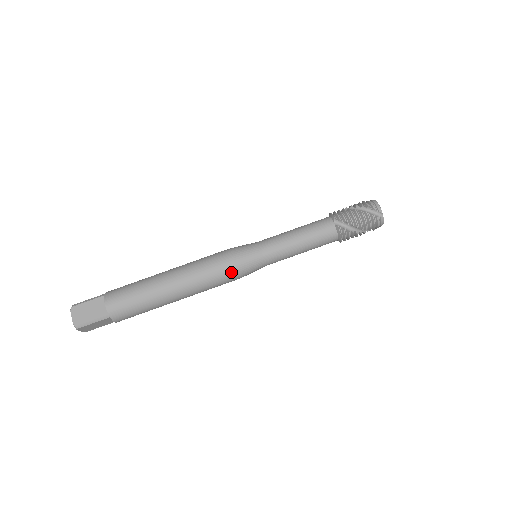
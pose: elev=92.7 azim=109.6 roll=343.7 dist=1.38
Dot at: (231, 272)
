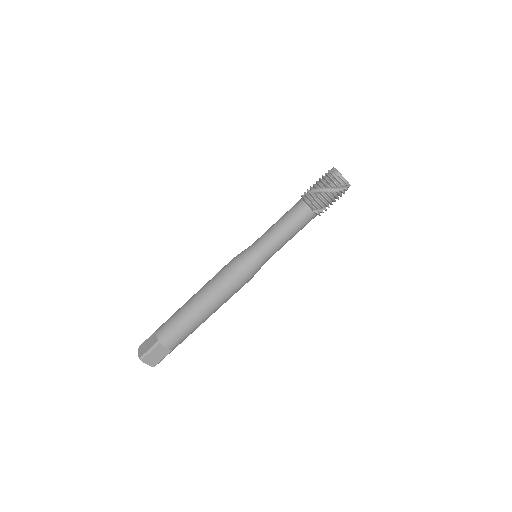
Dot at: (247, 282)
